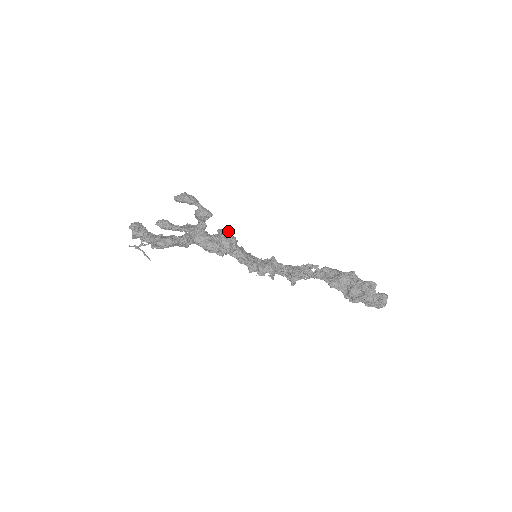
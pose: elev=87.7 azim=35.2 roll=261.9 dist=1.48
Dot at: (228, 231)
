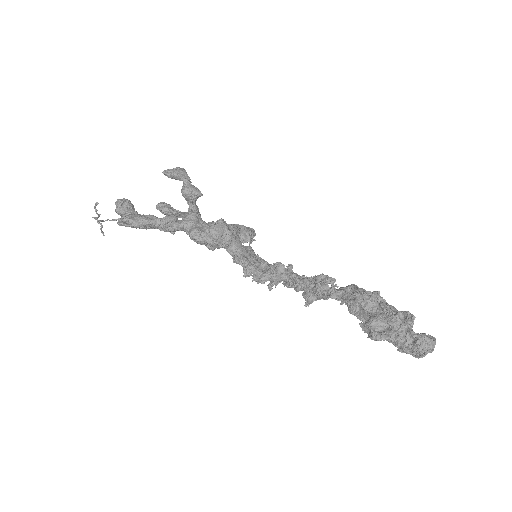
Dot at: (248, 228)
